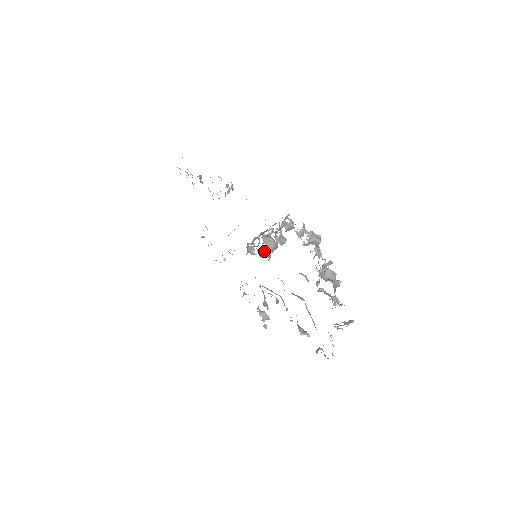
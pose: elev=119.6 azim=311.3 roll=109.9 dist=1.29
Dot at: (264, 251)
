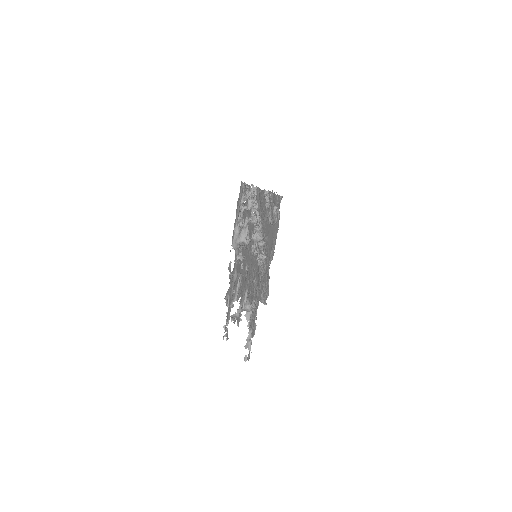
Dot at: (256, 244)
